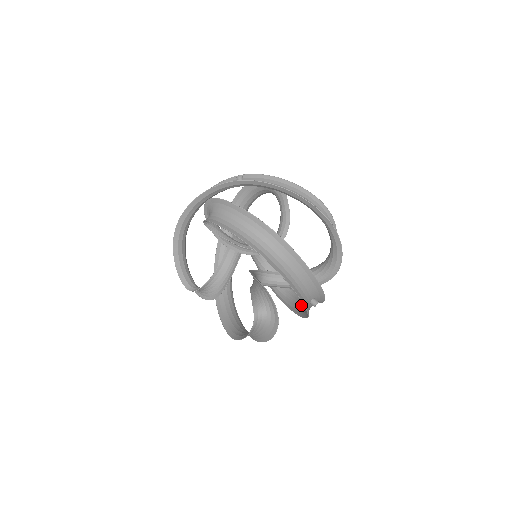
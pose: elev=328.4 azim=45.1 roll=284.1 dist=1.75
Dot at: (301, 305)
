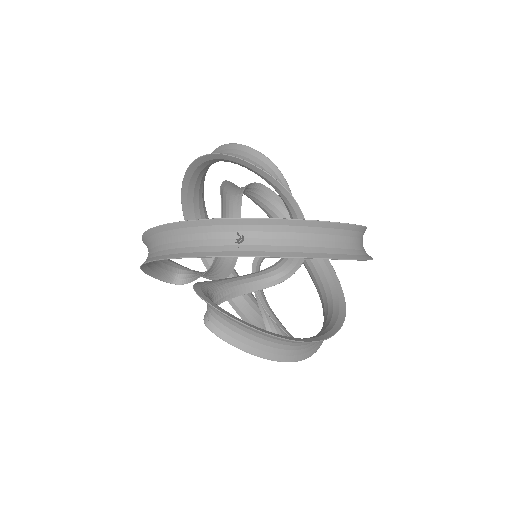
Dot at: occluded
